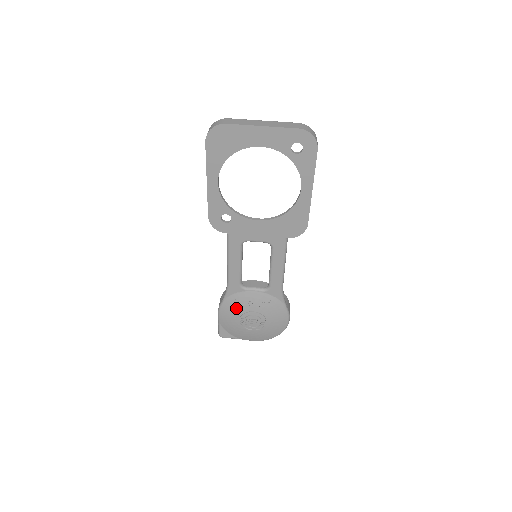
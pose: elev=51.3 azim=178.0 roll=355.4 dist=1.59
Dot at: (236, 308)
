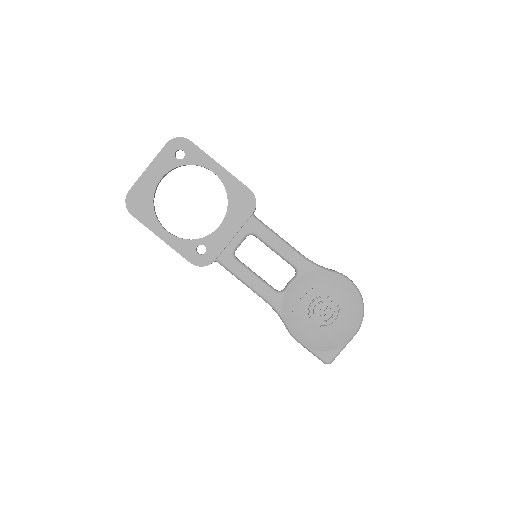
Dot at: (298, 316)
